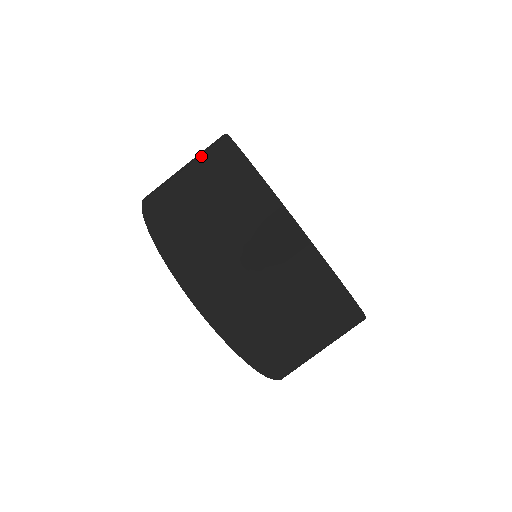
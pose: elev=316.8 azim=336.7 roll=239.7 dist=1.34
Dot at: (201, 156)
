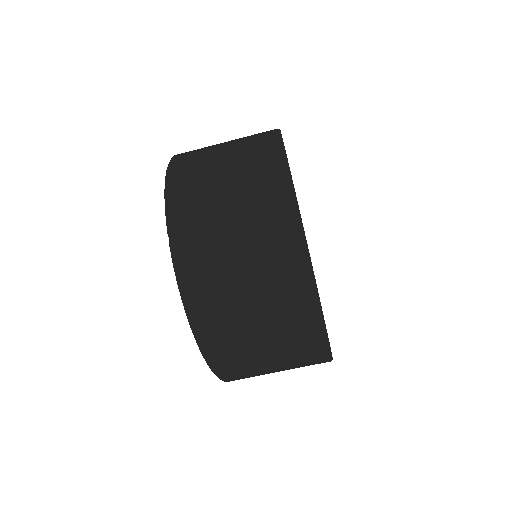
Dot at: (250, 172)
